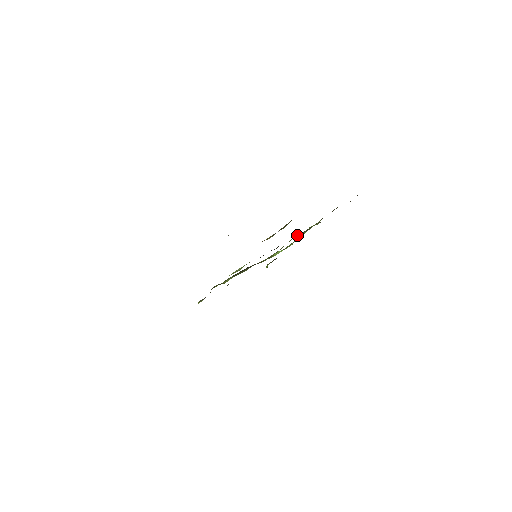
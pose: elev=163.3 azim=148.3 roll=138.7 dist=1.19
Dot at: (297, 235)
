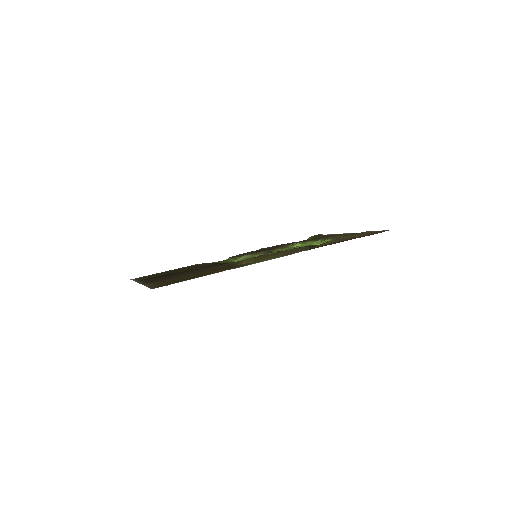
Dot at: (305, 245)
